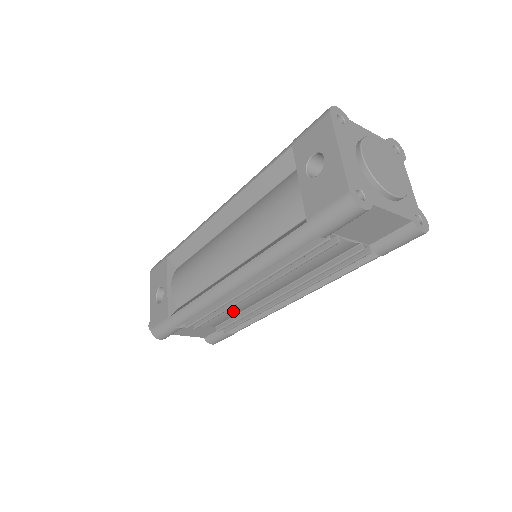
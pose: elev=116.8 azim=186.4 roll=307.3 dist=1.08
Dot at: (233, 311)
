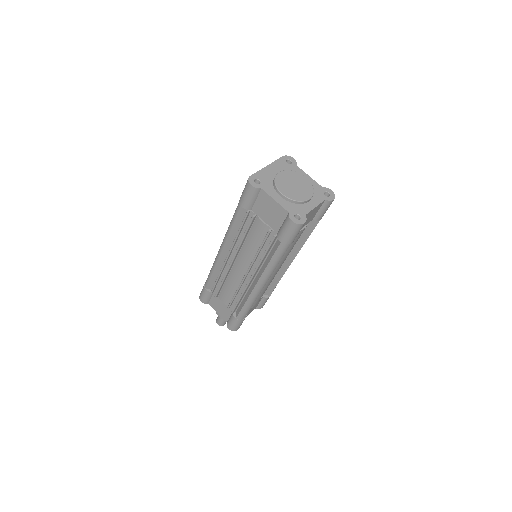
Dot at: (231, 286)
